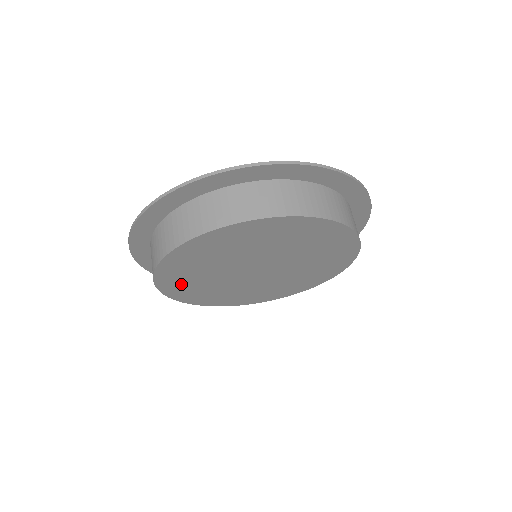
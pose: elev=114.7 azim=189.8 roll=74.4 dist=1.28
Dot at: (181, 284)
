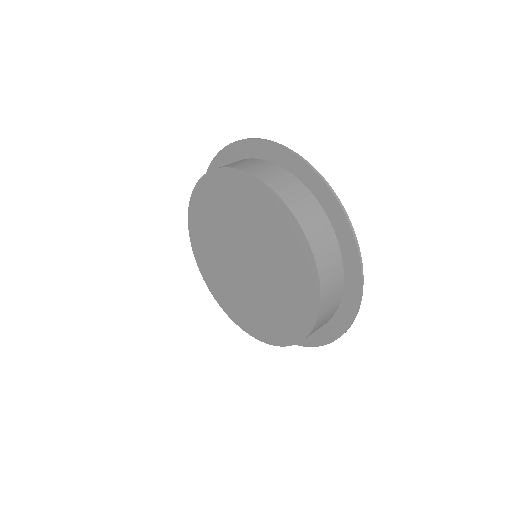
Dot at: (203, 211)
